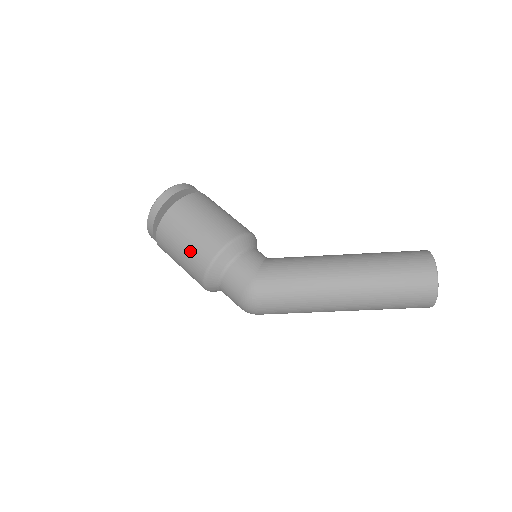
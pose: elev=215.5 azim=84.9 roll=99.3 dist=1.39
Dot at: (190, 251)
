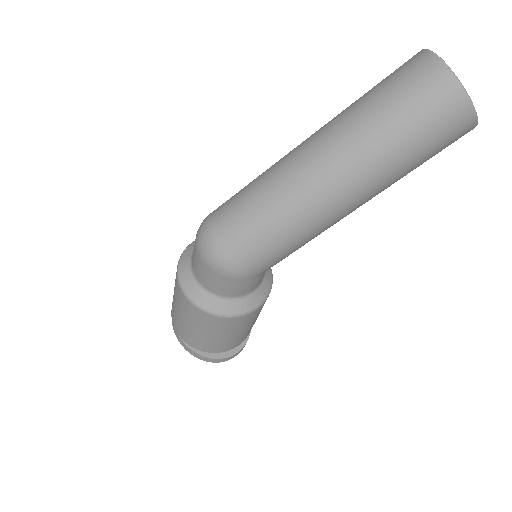
Dot at: occluded
